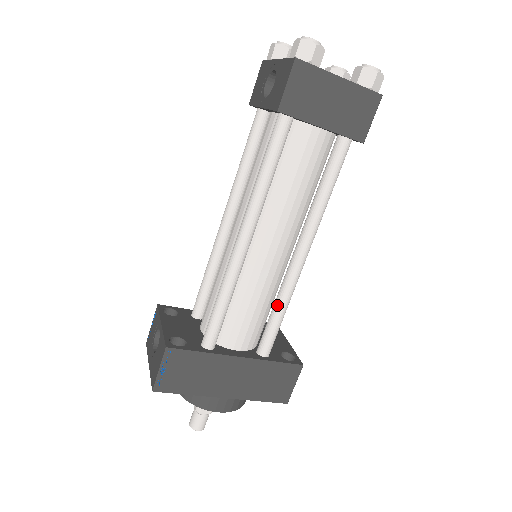
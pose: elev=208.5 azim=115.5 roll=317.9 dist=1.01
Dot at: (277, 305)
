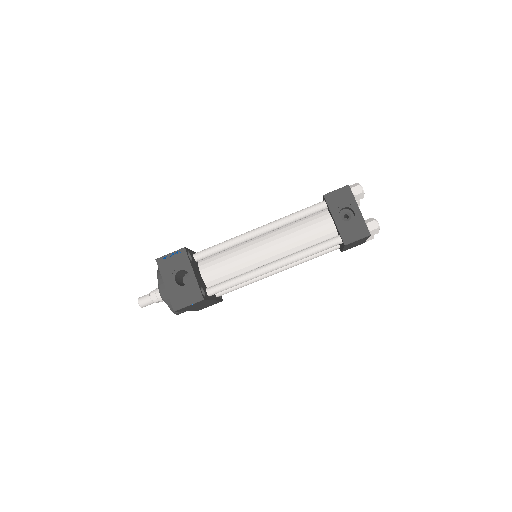
Dot at: (246, 283)
